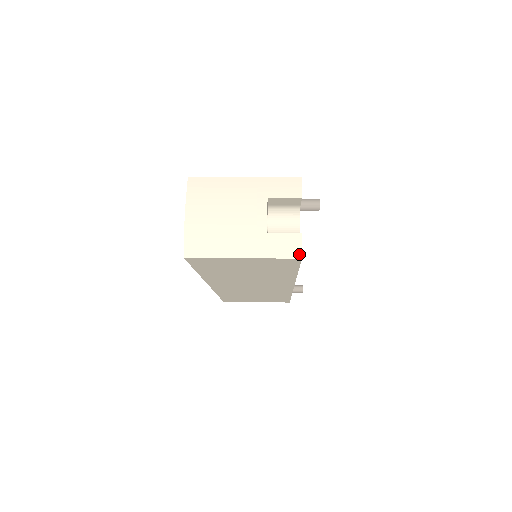
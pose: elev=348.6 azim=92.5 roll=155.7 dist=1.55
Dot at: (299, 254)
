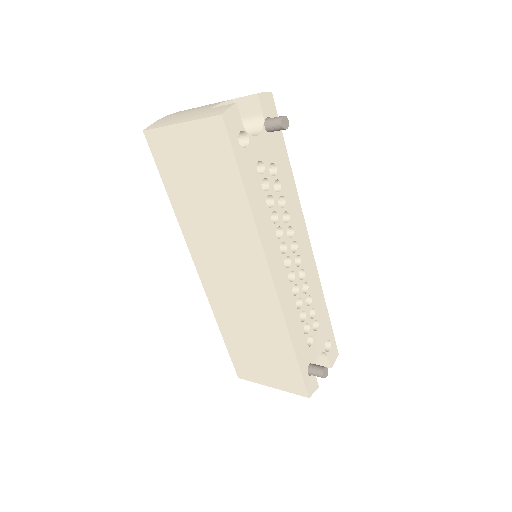
Dot at: (222, 112)
